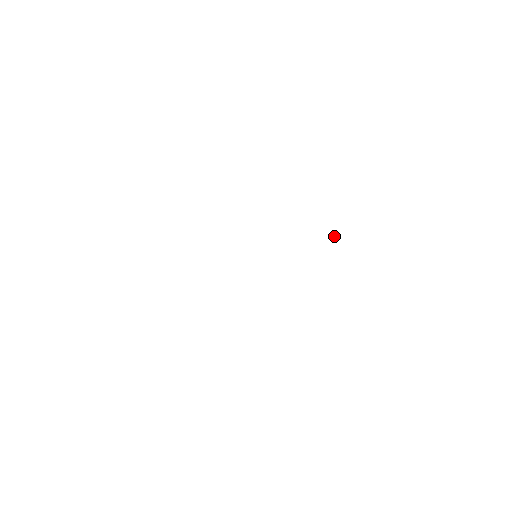
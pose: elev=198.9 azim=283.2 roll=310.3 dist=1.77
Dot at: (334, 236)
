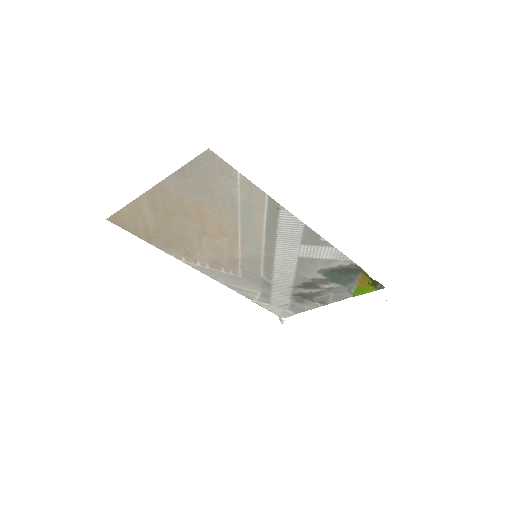
Dot at: (279, 318)
